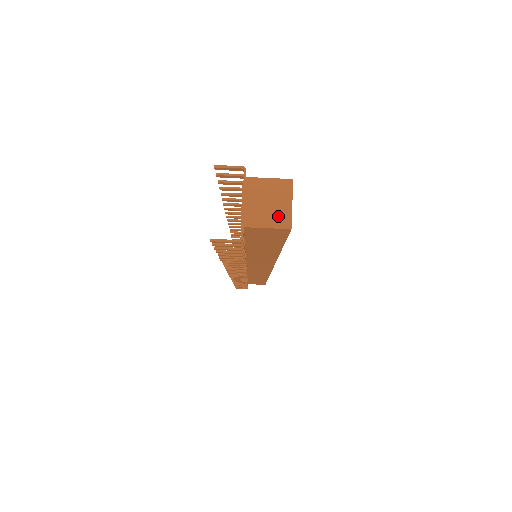
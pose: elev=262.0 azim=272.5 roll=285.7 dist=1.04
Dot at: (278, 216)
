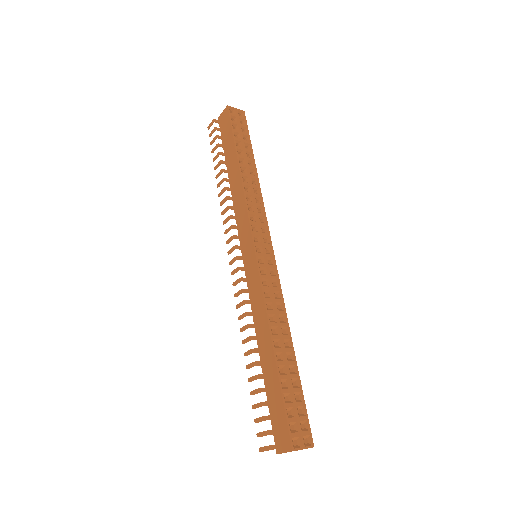
Dot at: occluded
